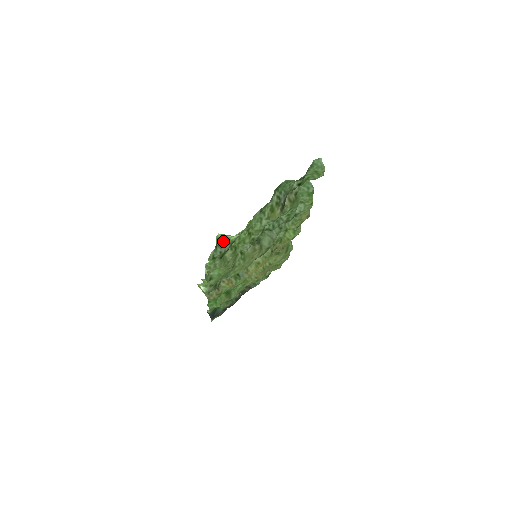
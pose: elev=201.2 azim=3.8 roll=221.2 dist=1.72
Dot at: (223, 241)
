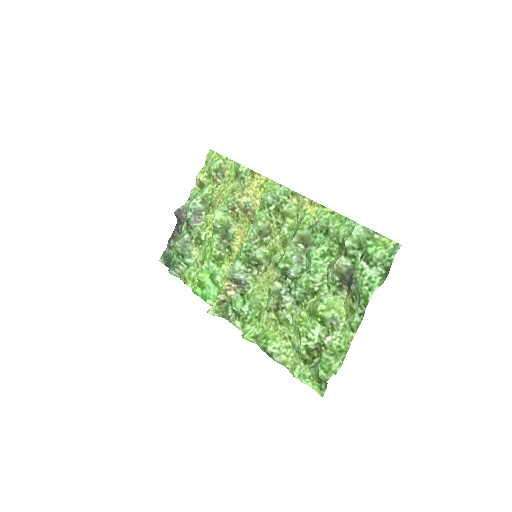
Dot at: (318, 365)
